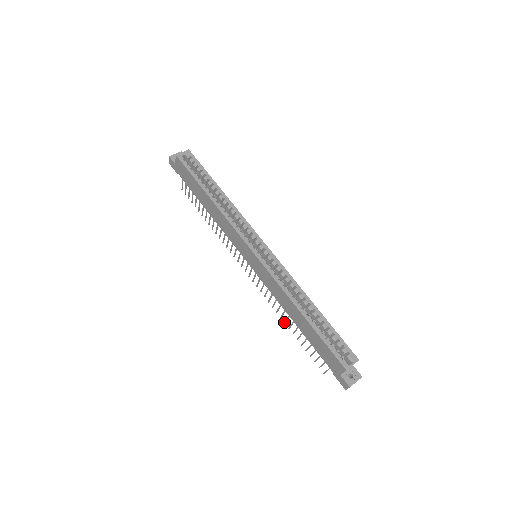
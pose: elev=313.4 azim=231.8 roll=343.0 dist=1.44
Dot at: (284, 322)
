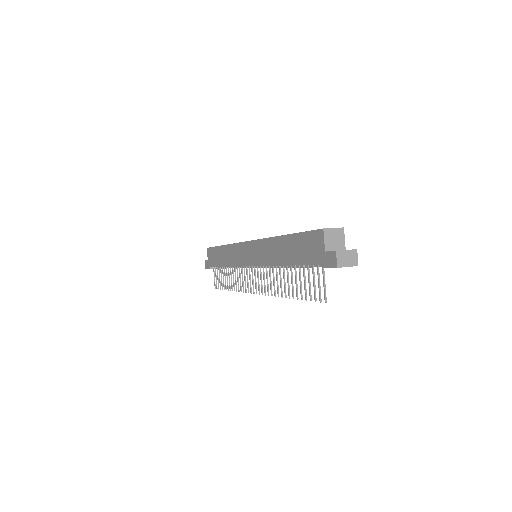
Dot at: occluded
